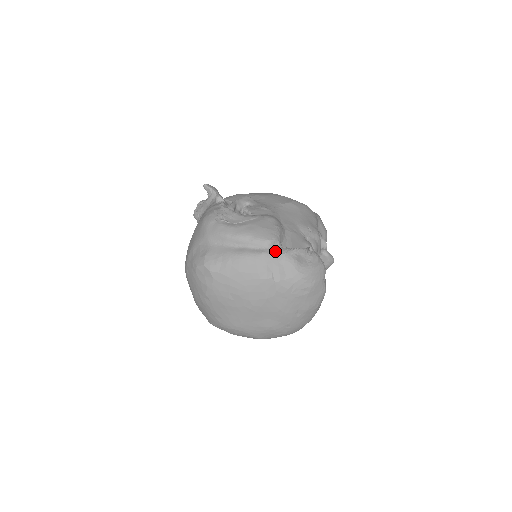
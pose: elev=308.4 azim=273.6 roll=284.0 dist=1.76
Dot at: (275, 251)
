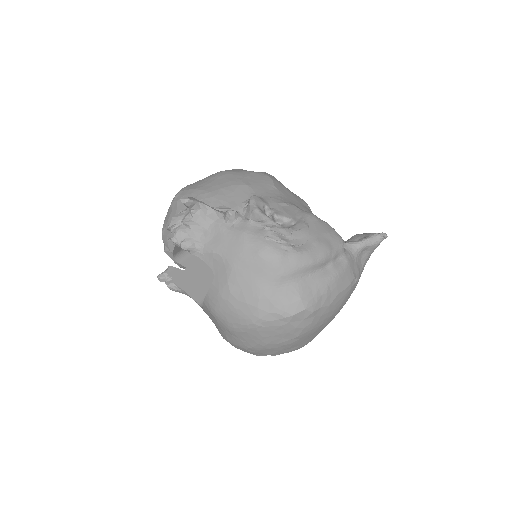
Dot at: (349, 252)
